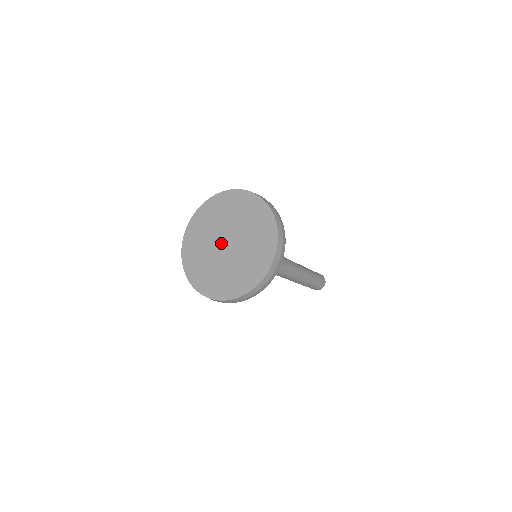
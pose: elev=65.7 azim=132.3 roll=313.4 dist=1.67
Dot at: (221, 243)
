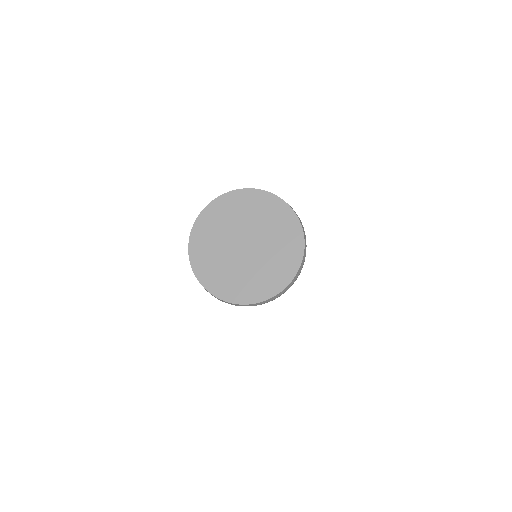
Dot at: (240, 240)
